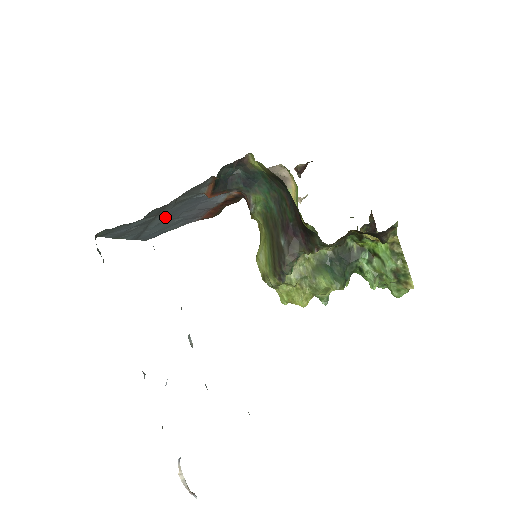
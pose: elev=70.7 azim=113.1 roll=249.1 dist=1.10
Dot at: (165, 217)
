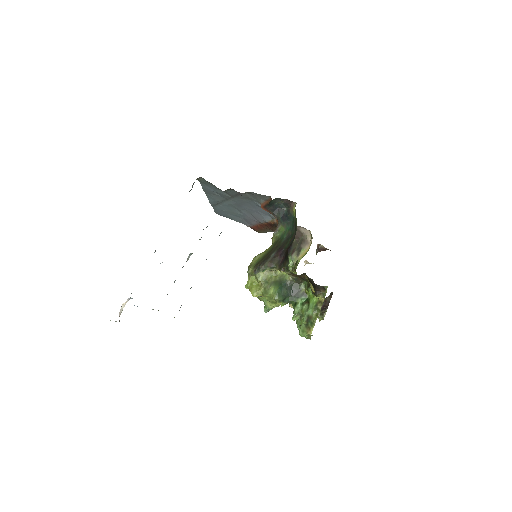
Dot at: (235, 203)
